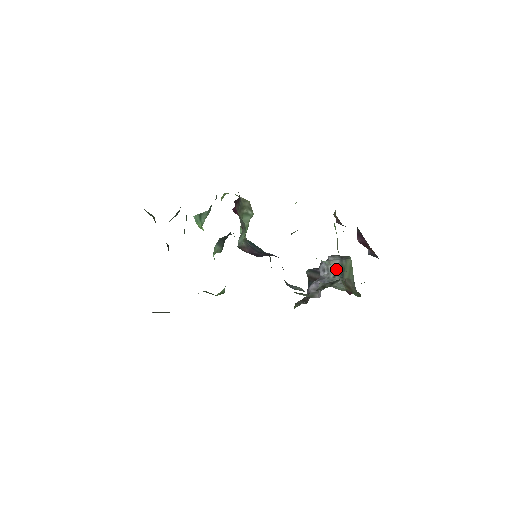
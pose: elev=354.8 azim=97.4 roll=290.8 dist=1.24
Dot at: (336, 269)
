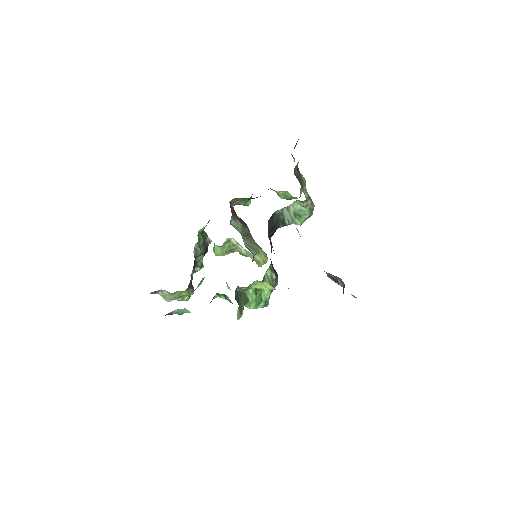
Dot at: occluded
